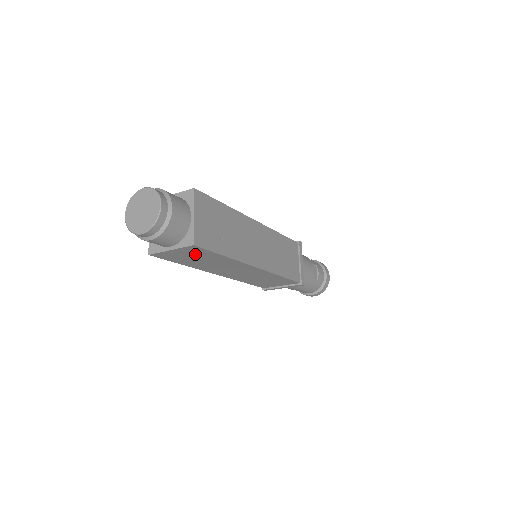
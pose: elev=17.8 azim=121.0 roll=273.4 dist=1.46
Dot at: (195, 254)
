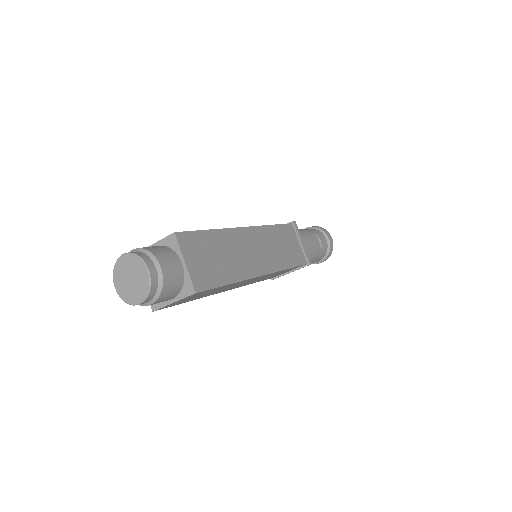
Dot at: (199, 294)
